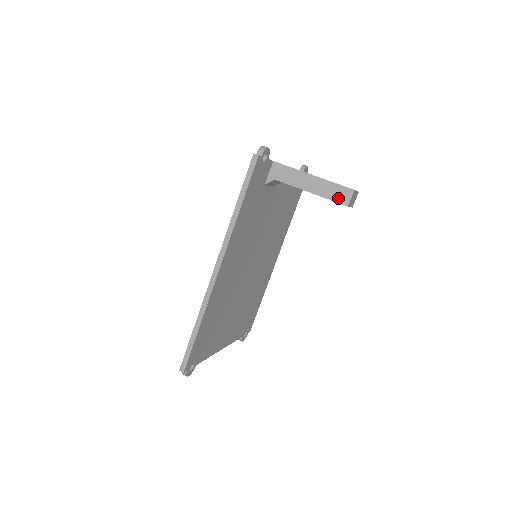
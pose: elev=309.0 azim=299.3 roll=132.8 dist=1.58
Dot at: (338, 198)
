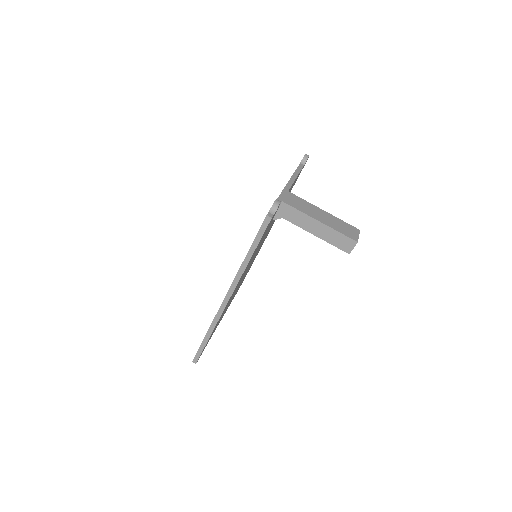
Dot at: (341, 246)
